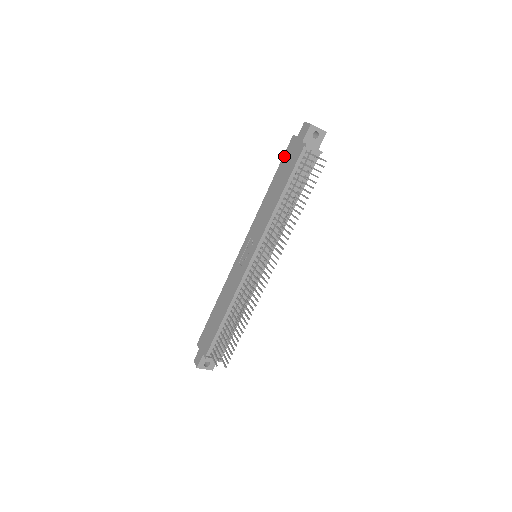
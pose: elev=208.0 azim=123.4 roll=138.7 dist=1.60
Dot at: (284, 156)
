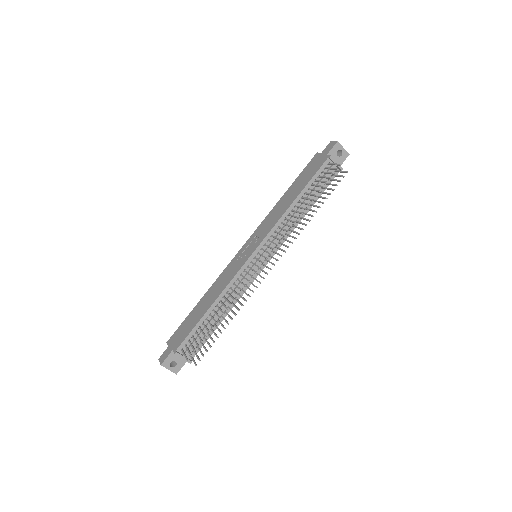
Dot at: (305, 169)
